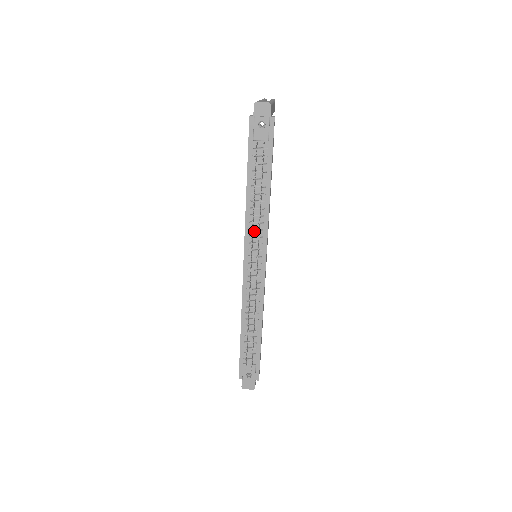
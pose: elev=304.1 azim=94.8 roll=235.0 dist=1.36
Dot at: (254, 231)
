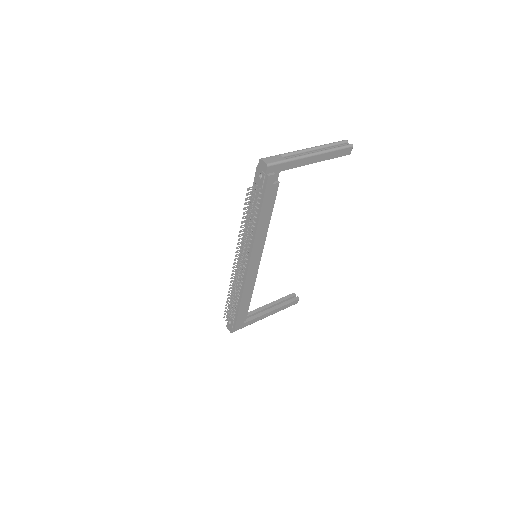
Dot at: occluded
